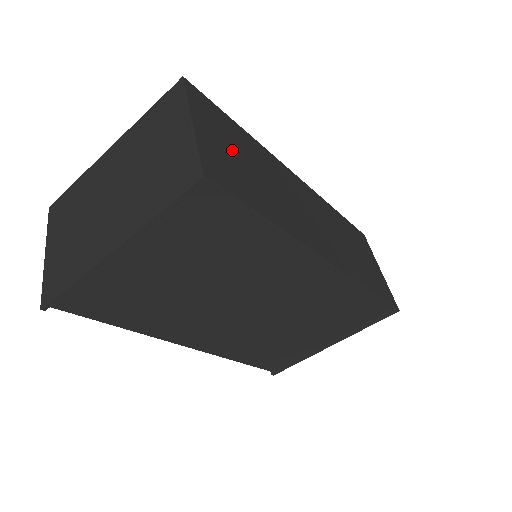
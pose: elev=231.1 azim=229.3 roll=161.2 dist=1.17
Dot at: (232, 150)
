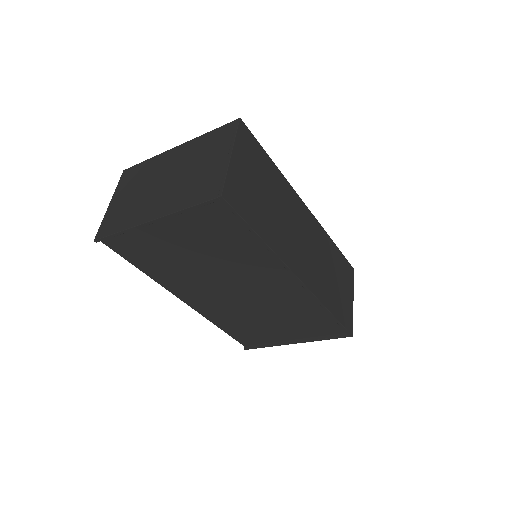
Dot at: (255, 180)
